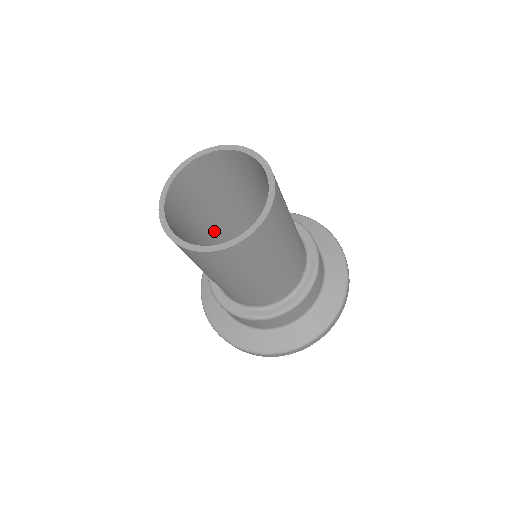
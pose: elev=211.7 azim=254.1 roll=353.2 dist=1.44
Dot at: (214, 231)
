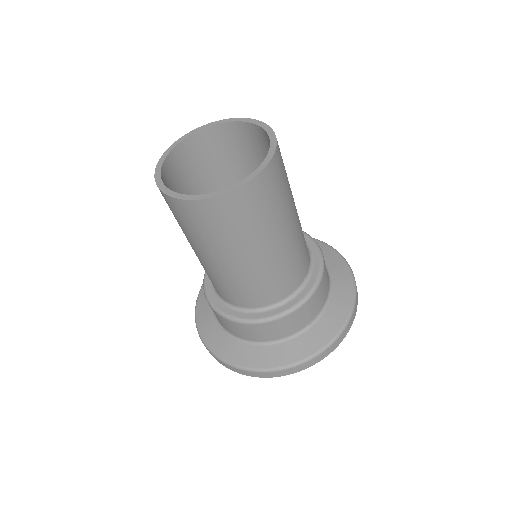
Dot at: occluded
